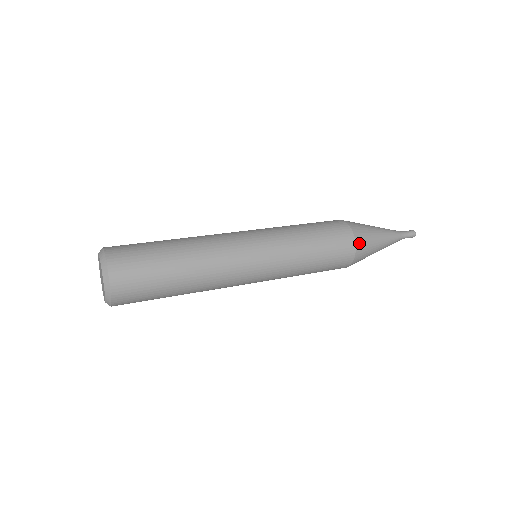
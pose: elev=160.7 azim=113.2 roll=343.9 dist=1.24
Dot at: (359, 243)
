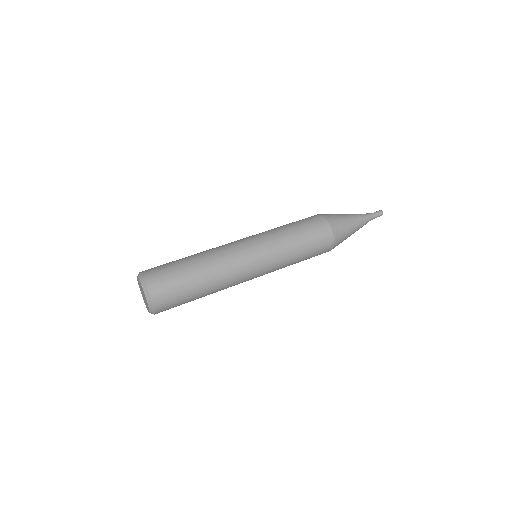
Dot at: occluded
